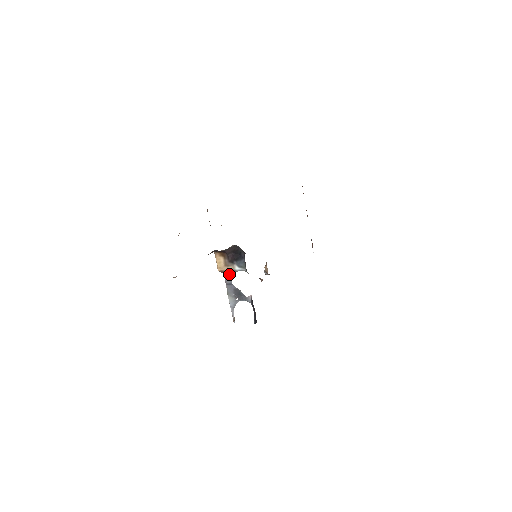
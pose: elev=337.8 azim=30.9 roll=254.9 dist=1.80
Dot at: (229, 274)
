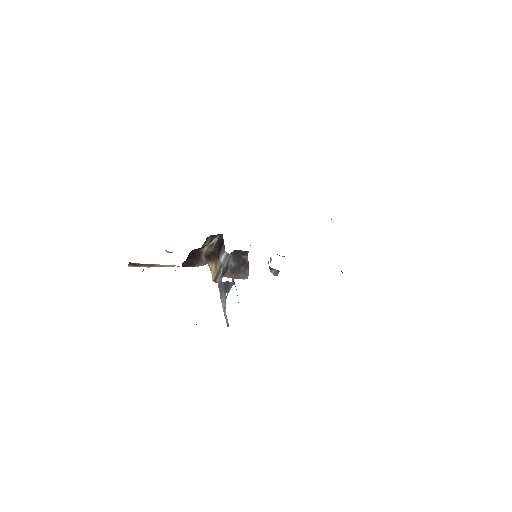
Dot at: (220, 275)
